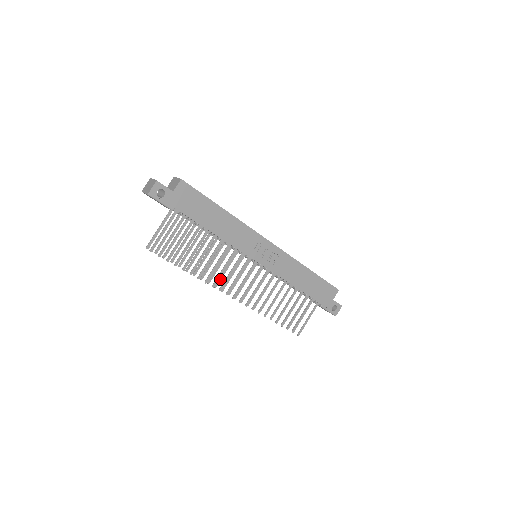
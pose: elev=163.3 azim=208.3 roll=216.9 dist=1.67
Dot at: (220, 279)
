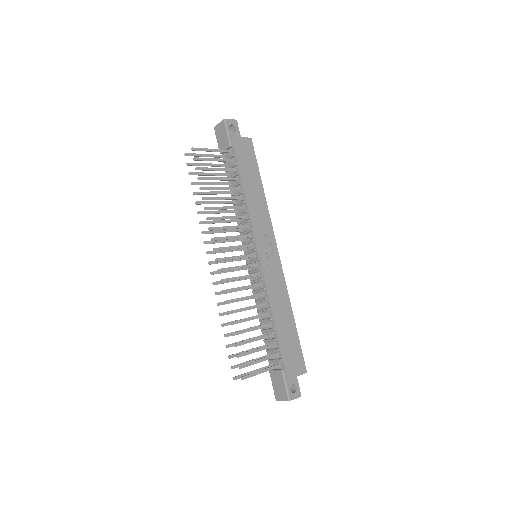
Dot at: (213, 242)
